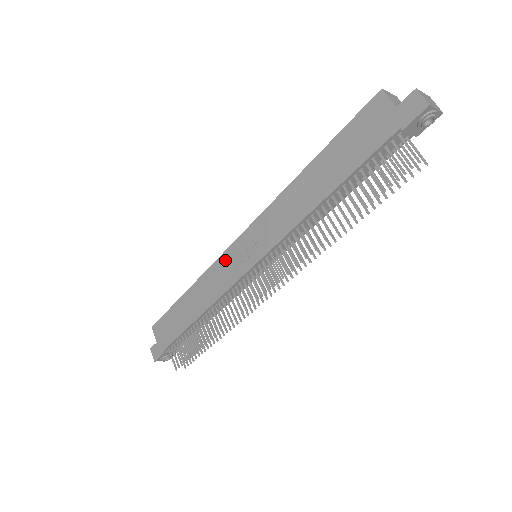
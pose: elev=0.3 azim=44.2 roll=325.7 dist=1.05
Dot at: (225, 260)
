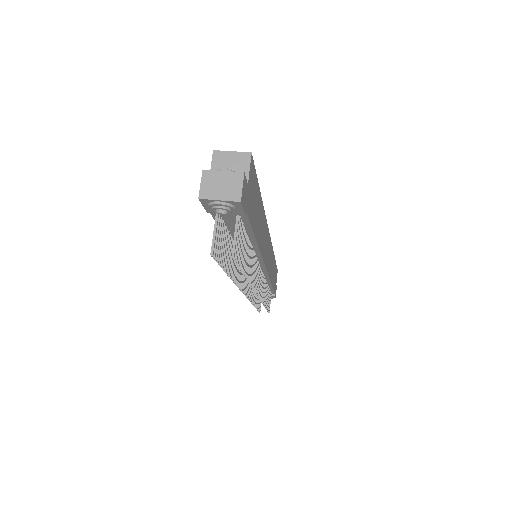
Dot at: occluded
